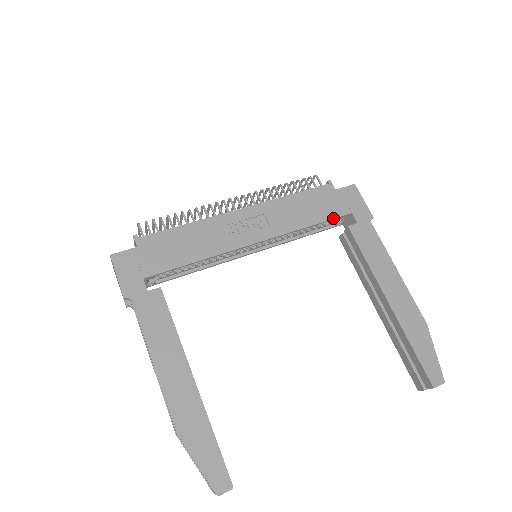
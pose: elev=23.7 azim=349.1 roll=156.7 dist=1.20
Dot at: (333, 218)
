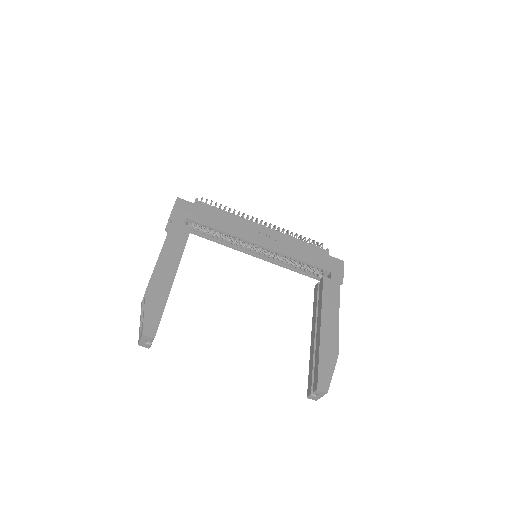
Dot at: (317, 266)
